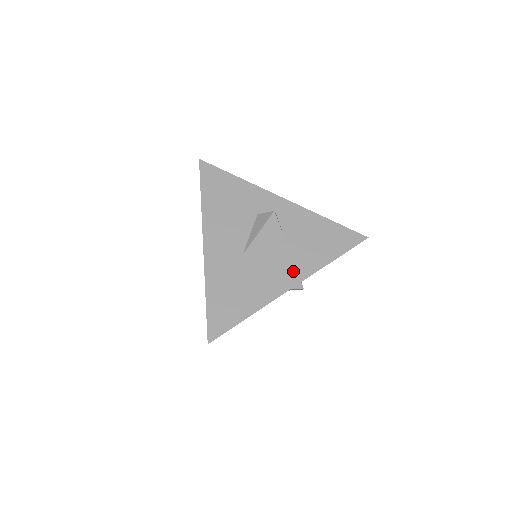
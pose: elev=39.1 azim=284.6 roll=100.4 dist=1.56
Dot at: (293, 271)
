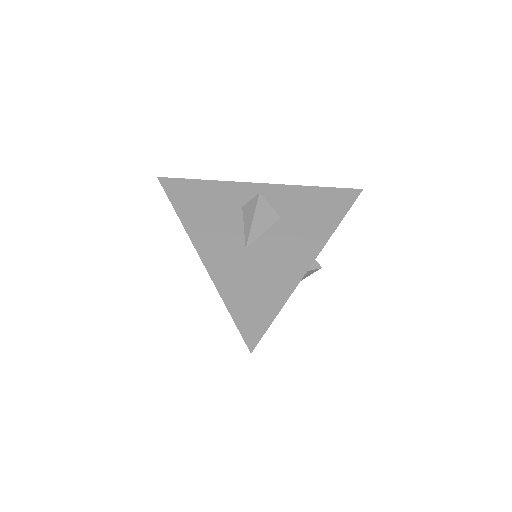
Dot at: (306, 246)
